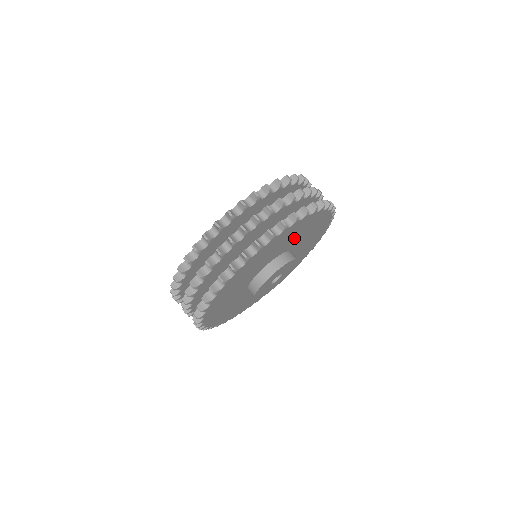
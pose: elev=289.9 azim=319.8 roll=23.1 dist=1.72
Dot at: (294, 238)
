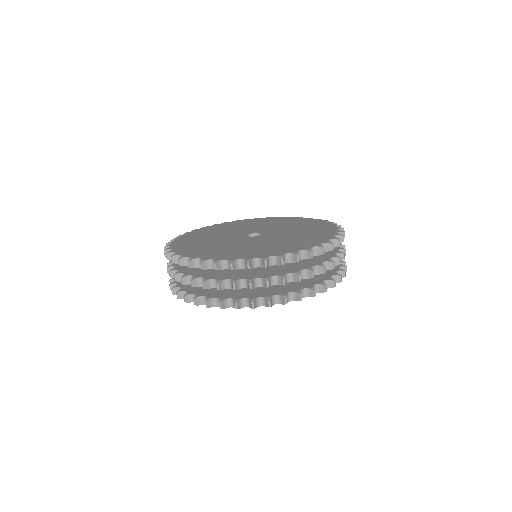
Dot at: occluded
